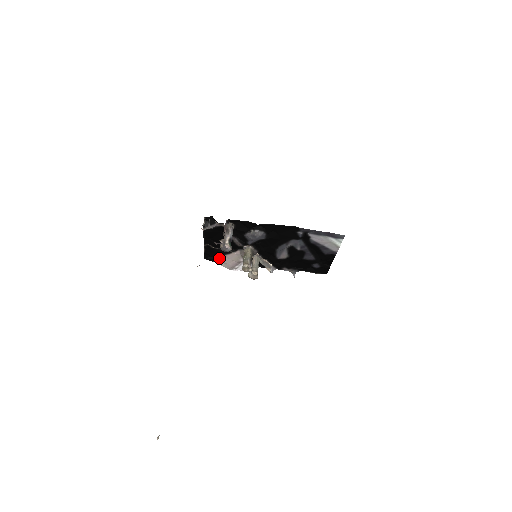
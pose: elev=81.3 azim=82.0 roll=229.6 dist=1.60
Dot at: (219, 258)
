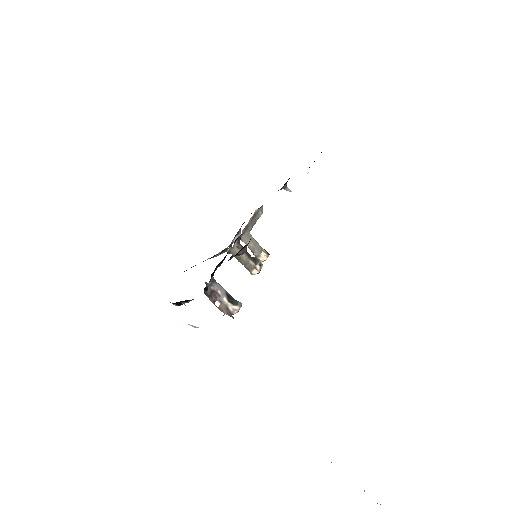
Dot at: occluded
